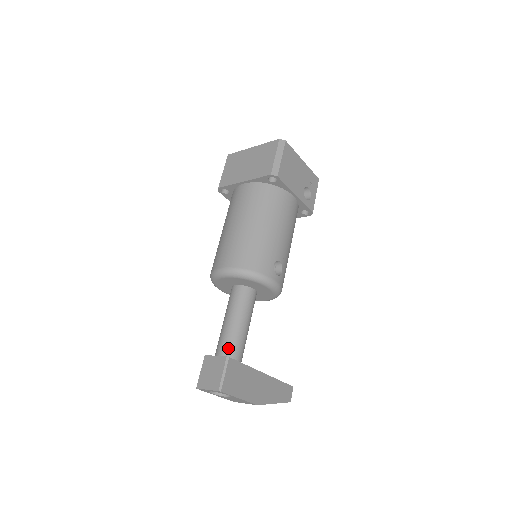
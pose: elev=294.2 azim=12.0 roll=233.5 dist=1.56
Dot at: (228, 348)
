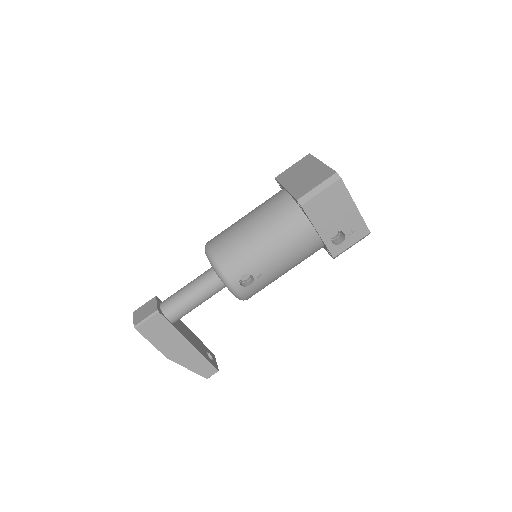
Dot at: (168, 305)
